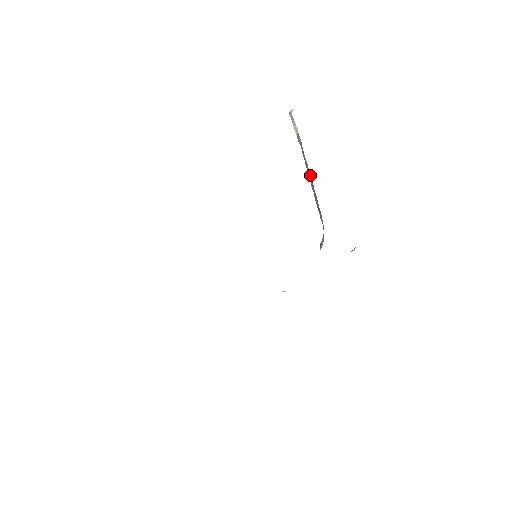
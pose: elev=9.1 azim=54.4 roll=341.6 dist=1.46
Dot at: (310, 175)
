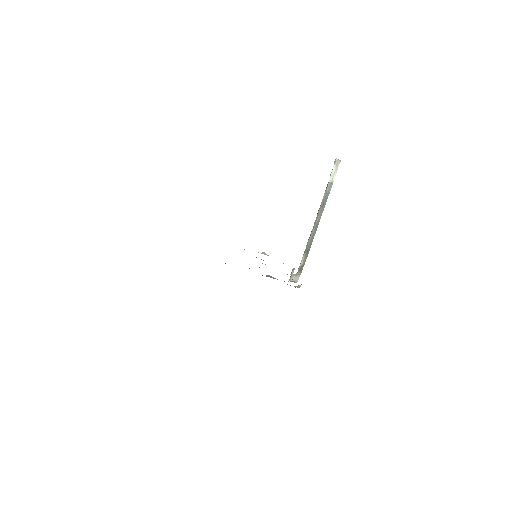
Dot at: occluded
